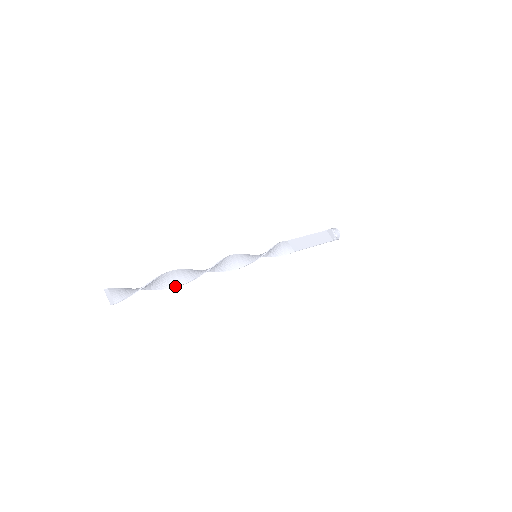
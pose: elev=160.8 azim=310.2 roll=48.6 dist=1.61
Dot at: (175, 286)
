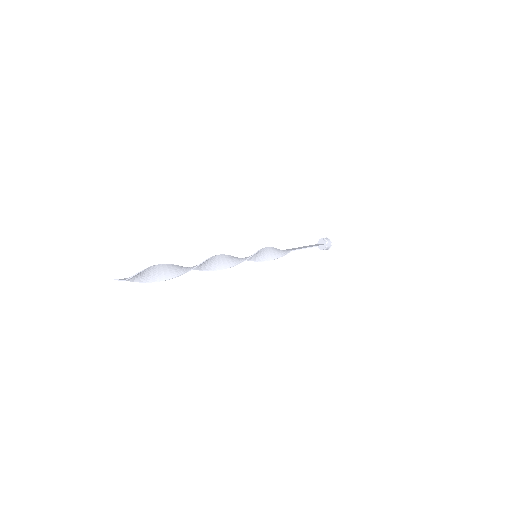
Dot at: (184, 272)
